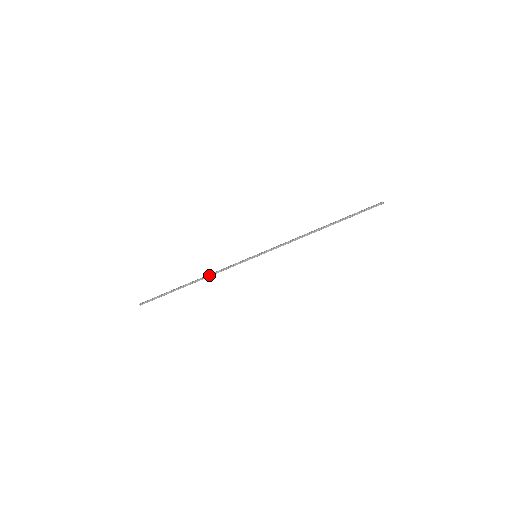
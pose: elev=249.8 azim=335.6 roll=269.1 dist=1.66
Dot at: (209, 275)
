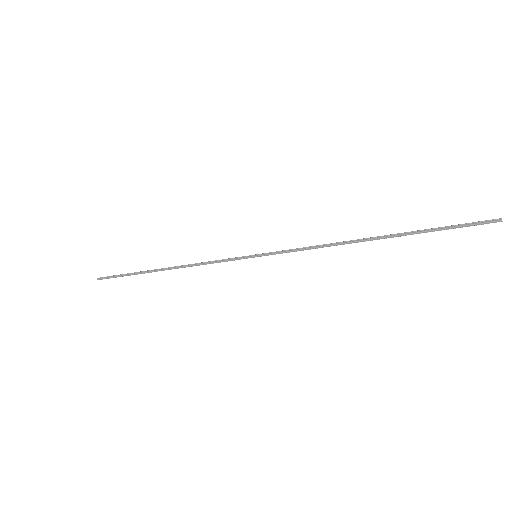
Dot at: (186, 265)
